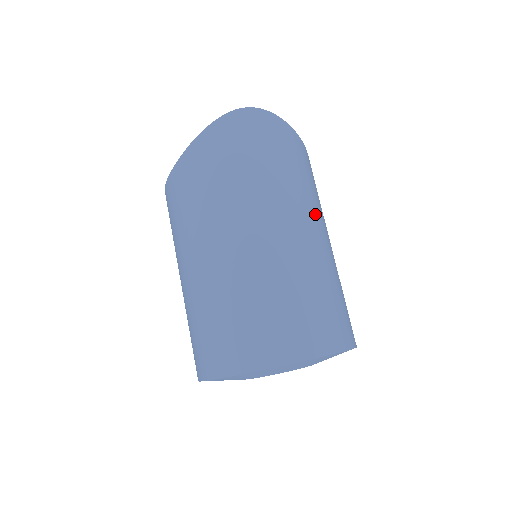
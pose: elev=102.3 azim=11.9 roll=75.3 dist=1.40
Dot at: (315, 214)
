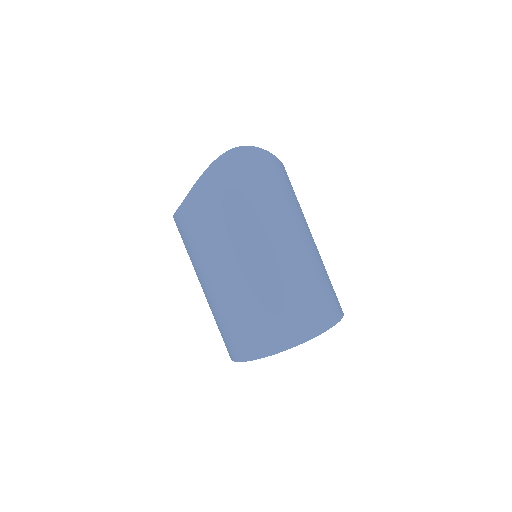
Dot at: (300, 222)
